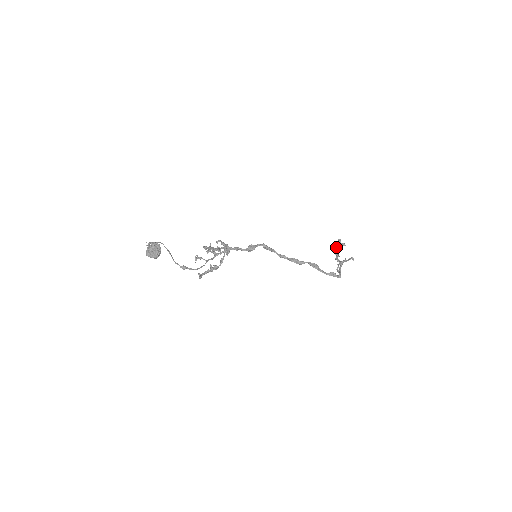
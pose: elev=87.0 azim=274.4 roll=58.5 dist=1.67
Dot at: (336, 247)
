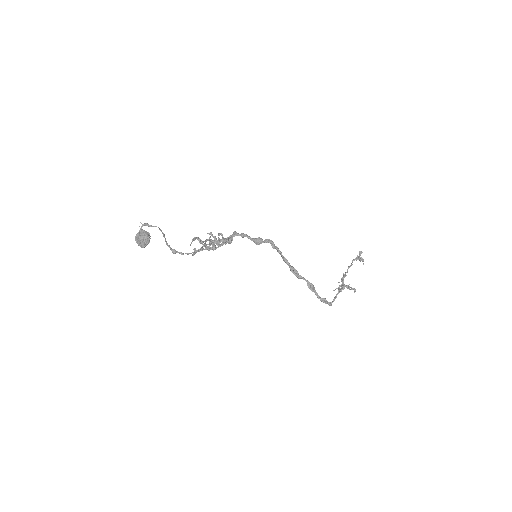
Dot at: (352, 260)
